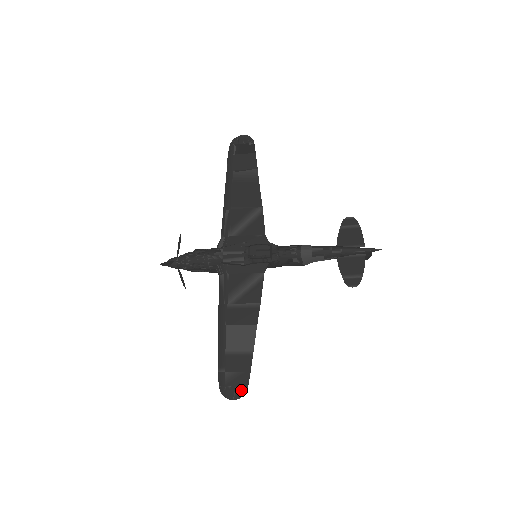
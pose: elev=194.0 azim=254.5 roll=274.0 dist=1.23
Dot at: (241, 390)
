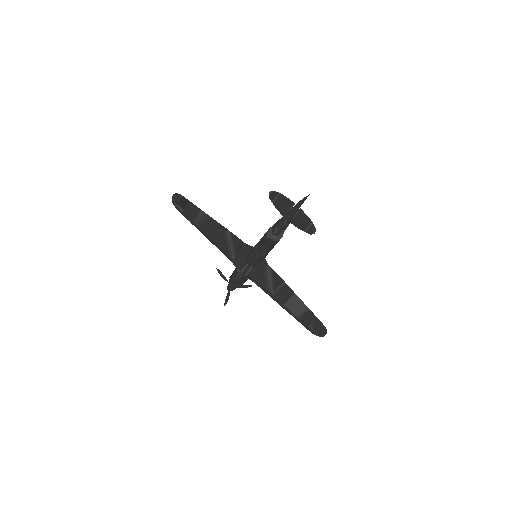
Dot at: (323, 329)
